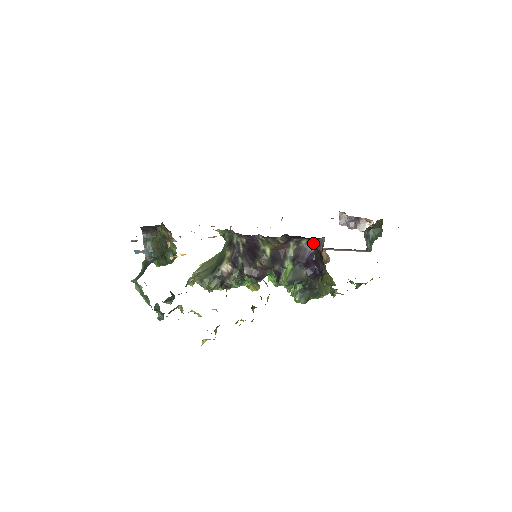
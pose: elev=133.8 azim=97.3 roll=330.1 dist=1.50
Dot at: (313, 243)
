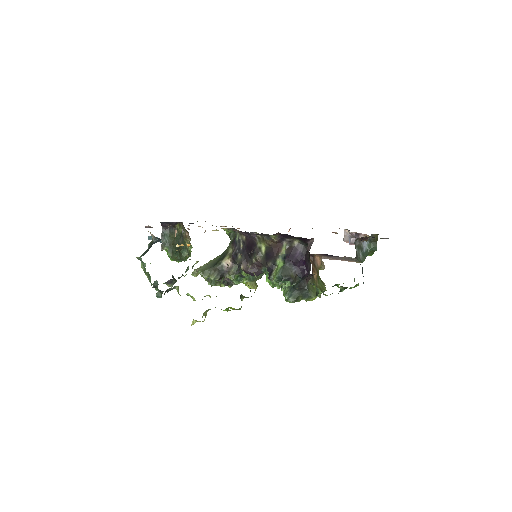
Dot at: (304, 245)
